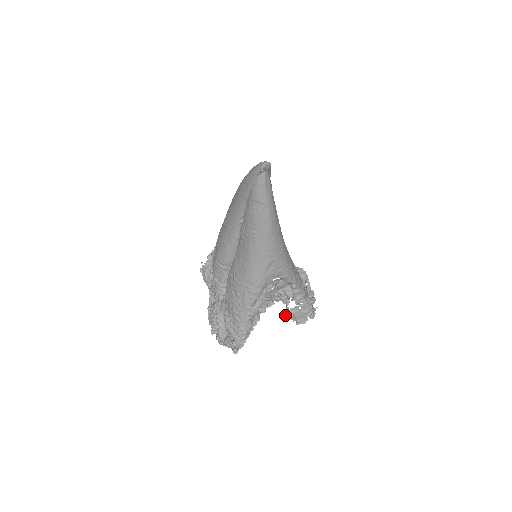
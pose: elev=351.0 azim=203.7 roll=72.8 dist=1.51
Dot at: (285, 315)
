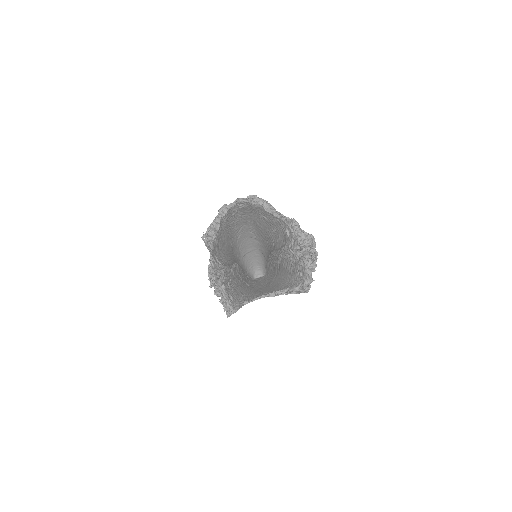
Dot at: occluded
